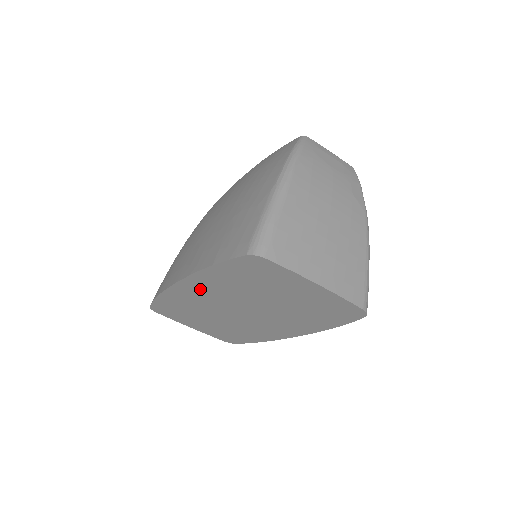
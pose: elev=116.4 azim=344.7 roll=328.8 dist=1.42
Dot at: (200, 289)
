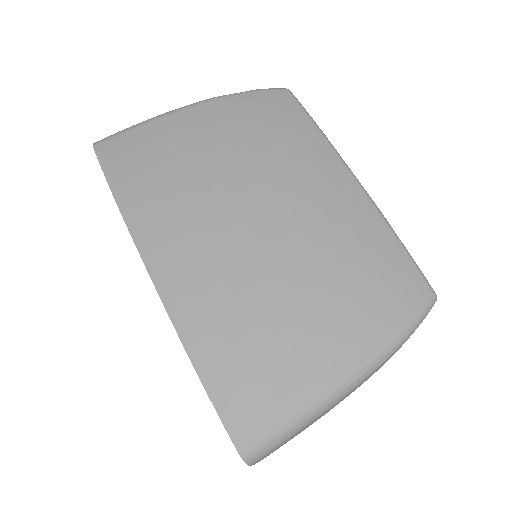
Dot at: occluded
